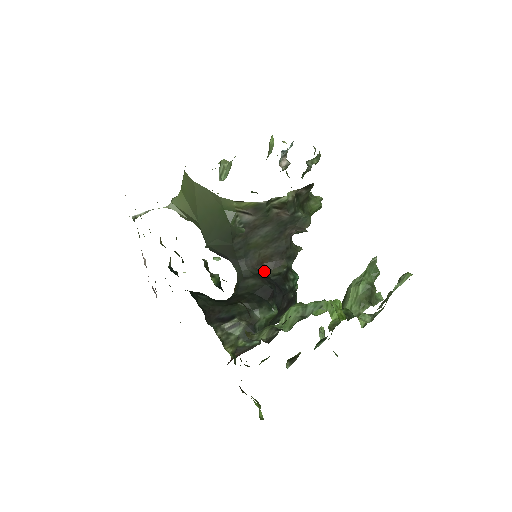
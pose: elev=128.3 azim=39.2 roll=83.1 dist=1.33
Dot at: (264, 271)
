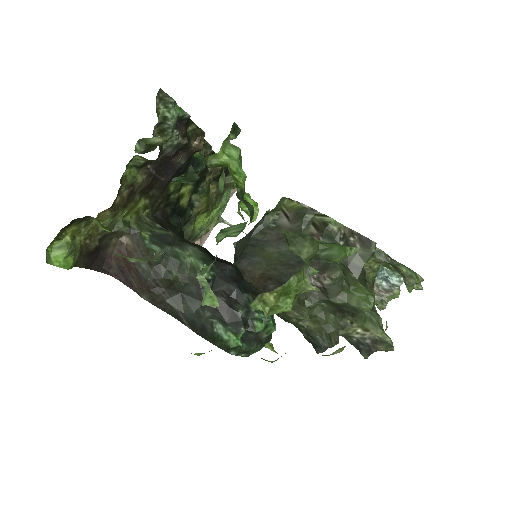
Dot at: (248, 282)
